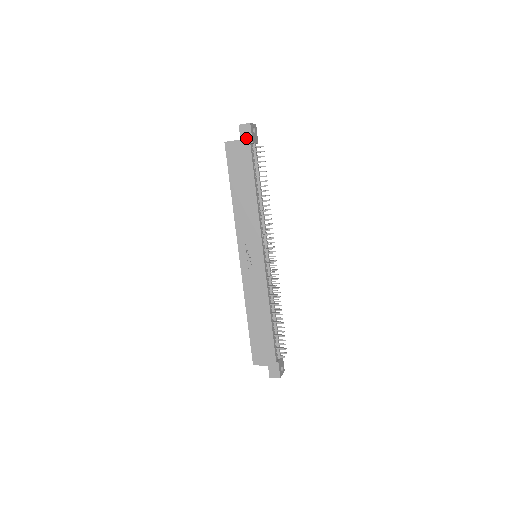
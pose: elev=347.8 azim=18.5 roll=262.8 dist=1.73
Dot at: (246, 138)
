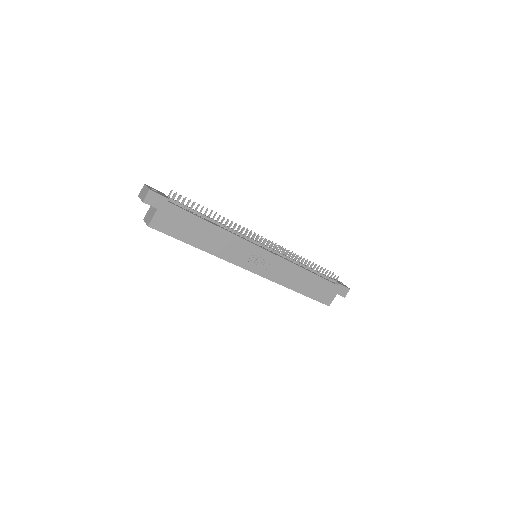
Dot at: (160, 203)
